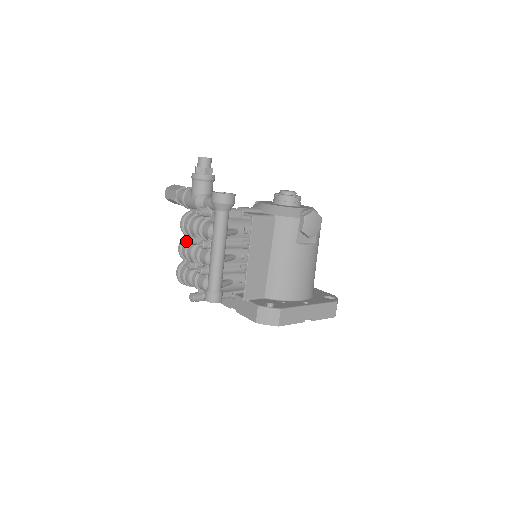
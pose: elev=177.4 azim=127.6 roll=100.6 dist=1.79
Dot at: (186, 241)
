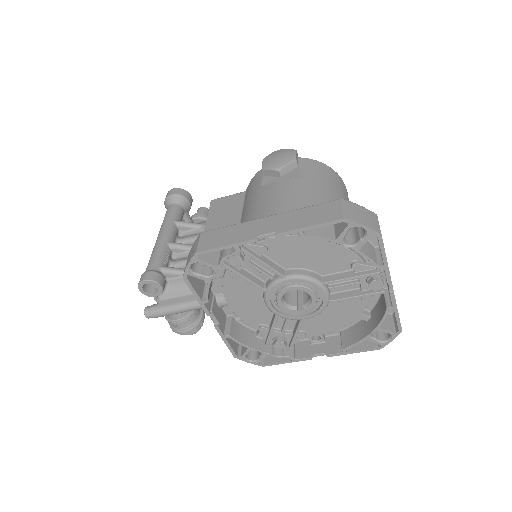
Dot at: occluded
